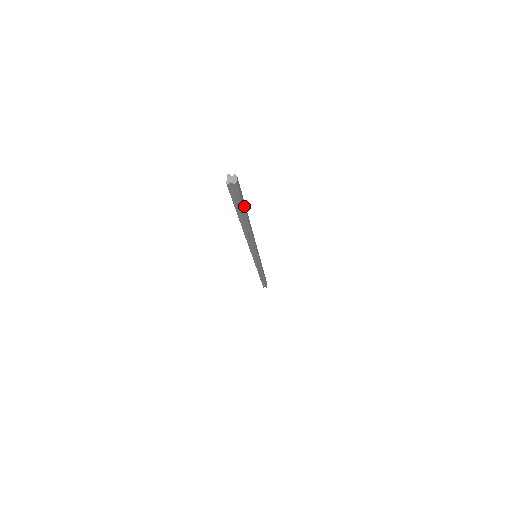
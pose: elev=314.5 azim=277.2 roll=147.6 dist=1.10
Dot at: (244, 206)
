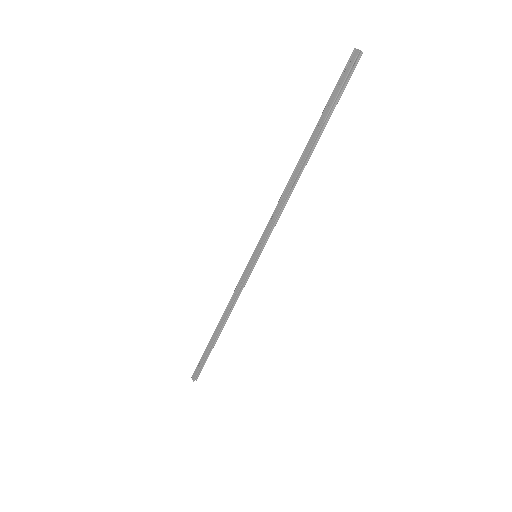
Dot at: (332, 109)
